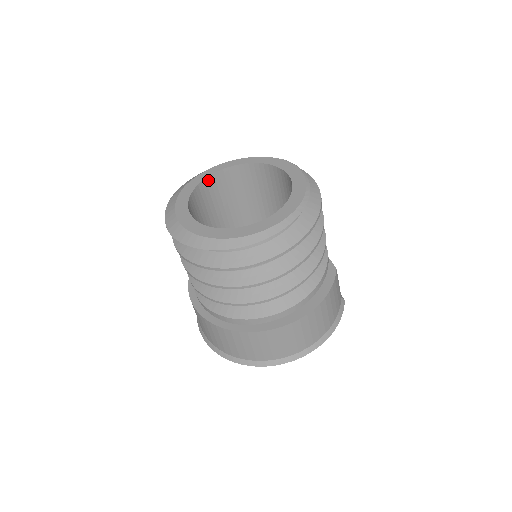
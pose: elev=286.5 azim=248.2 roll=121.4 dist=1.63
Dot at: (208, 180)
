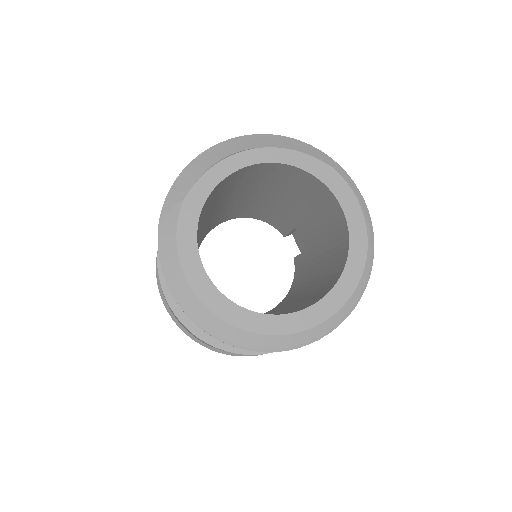
Dot at: (216, 187)
